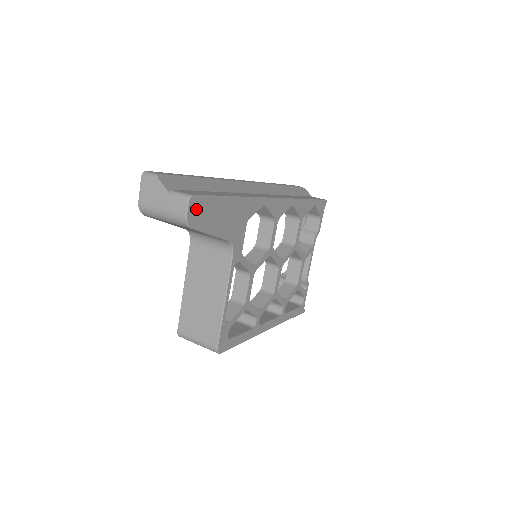
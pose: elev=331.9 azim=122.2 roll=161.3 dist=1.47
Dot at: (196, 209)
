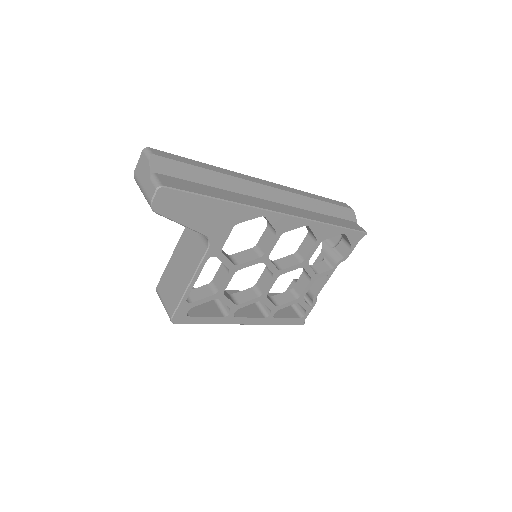
Dot at: (166, 199)
